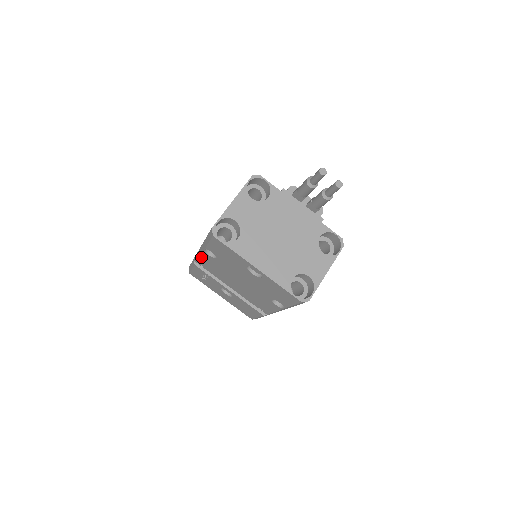
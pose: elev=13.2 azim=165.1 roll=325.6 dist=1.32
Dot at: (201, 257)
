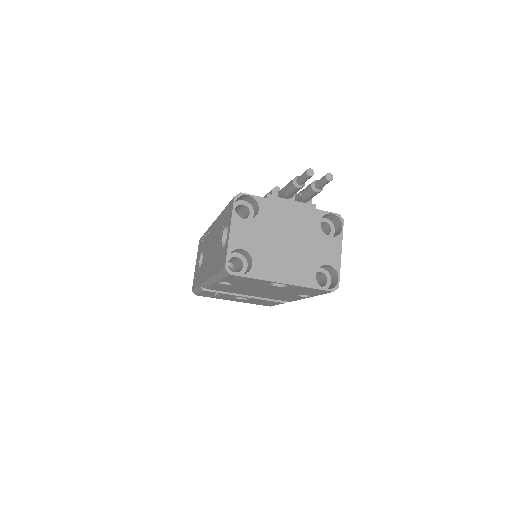
Dot at: (212, 286)
